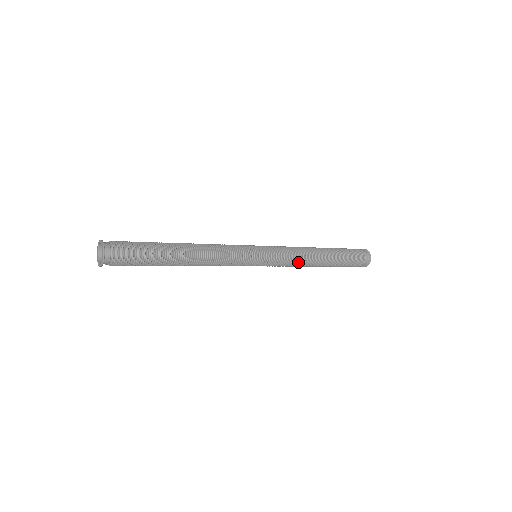
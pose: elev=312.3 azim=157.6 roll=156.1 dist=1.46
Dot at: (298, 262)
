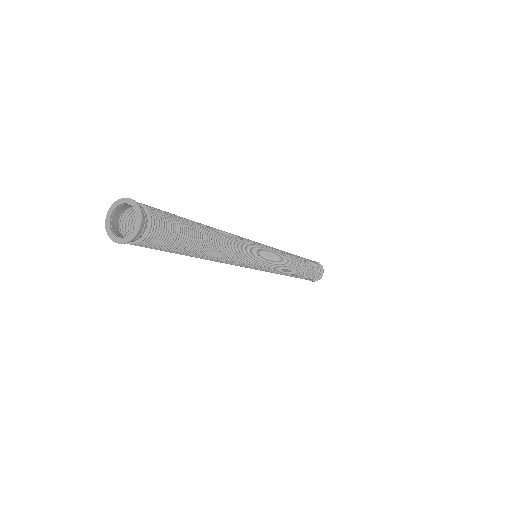
Dot at: (288, 263)
